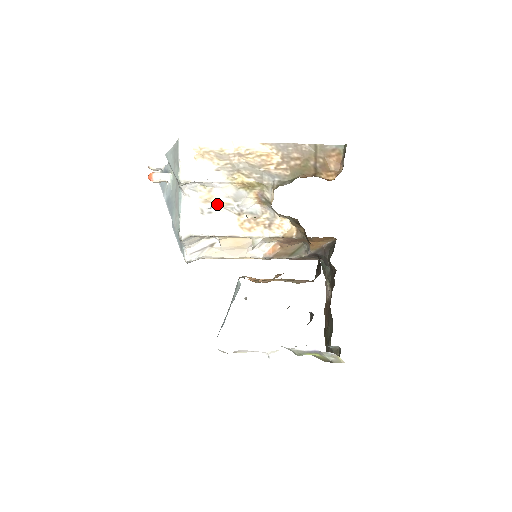
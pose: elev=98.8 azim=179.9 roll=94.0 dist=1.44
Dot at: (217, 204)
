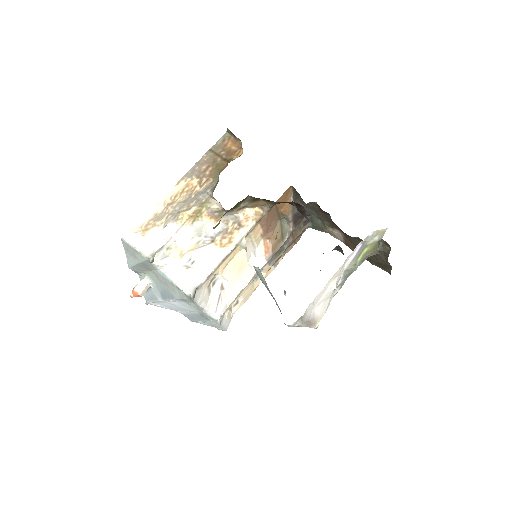
Dot at: (191, 251)
